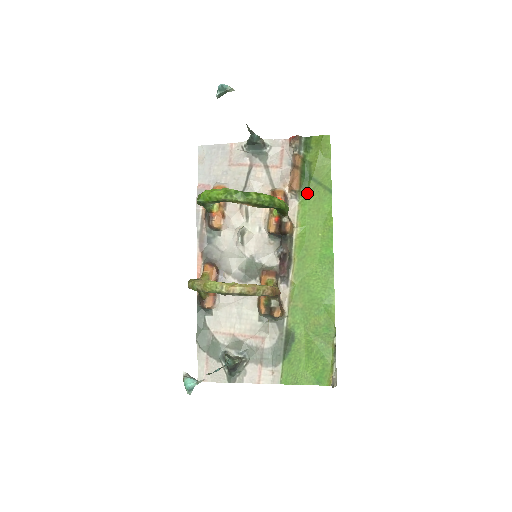
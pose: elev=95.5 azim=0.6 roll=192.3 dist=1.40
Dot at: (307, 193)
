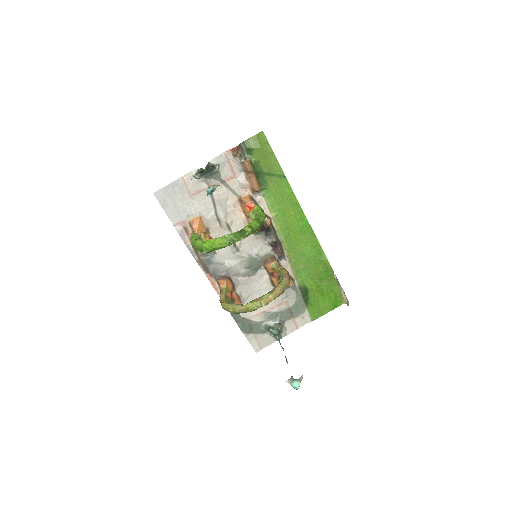
Dot at: (267, 187)
